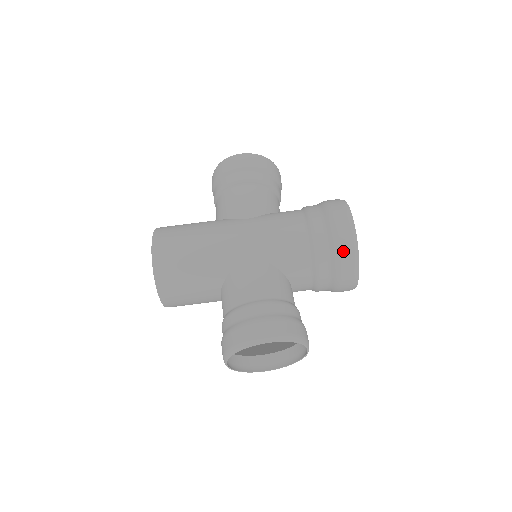
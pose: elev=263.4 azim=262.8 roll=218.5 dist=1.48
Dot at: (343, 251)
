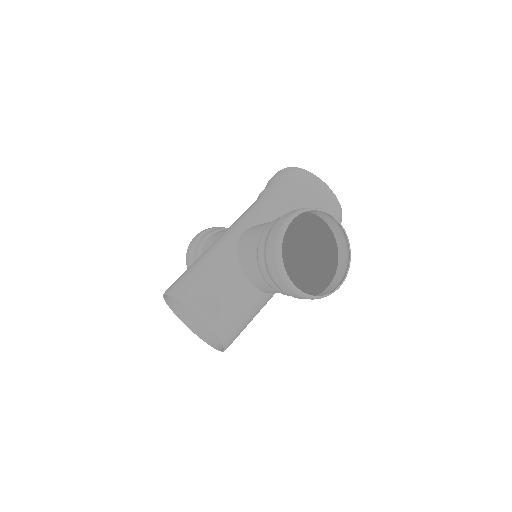
Dot at: (297, 177)
